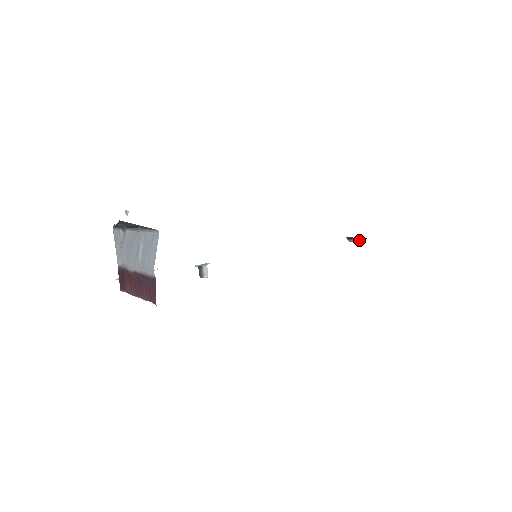
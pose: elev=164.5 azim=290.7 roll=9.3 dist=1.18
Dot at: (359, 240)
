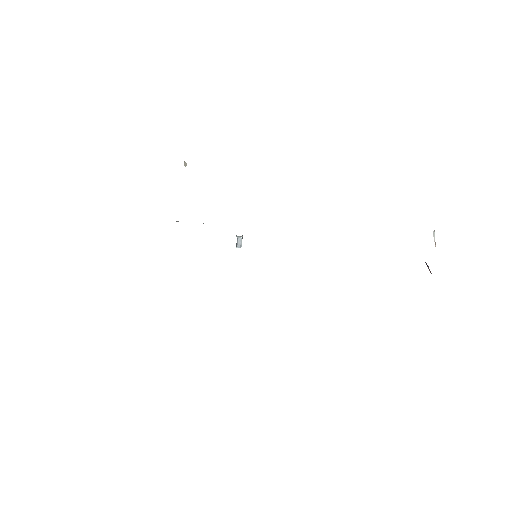
Dot at: occluded
